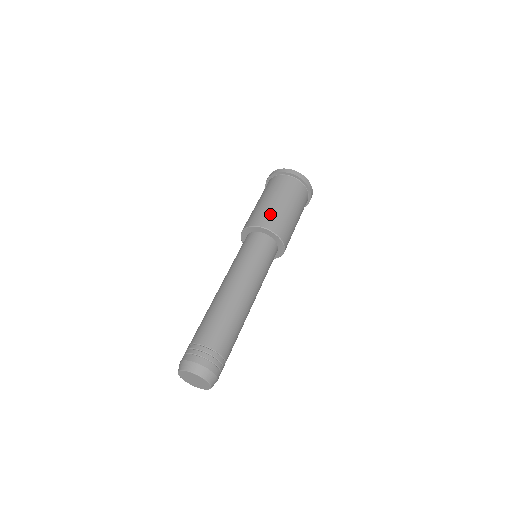
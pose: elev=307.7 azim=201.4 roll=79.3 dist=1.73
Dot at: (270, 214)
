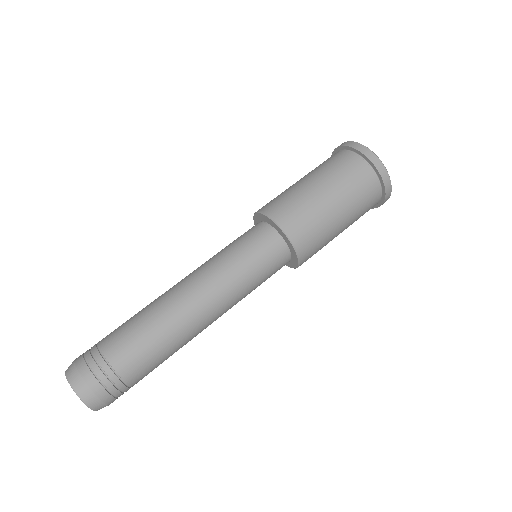
Dot at: (289, 200)
